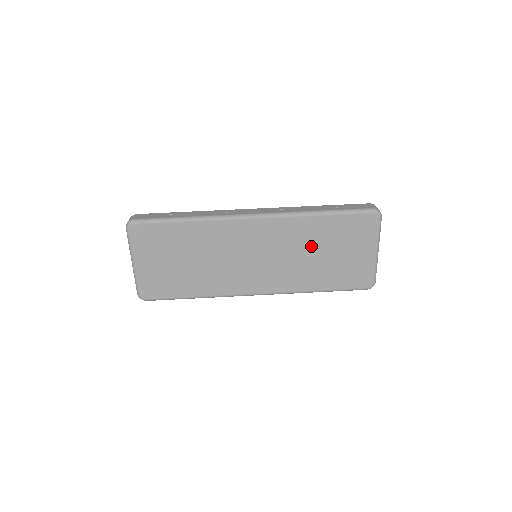
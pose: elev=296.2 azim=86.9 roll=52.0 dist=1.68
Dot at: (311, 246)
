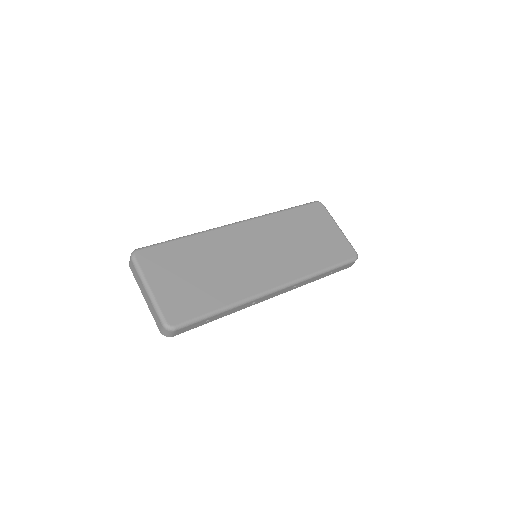
Dot at: (292, 235)
